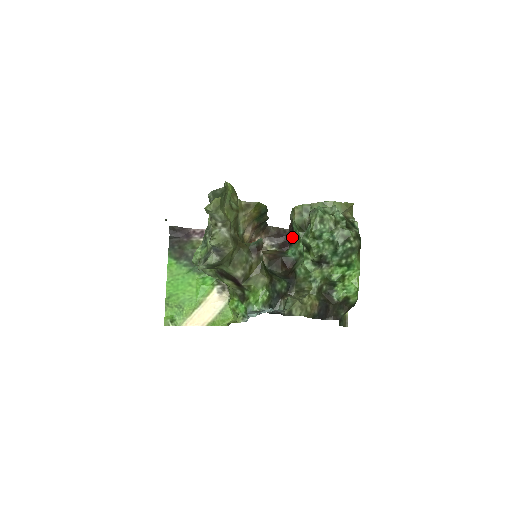
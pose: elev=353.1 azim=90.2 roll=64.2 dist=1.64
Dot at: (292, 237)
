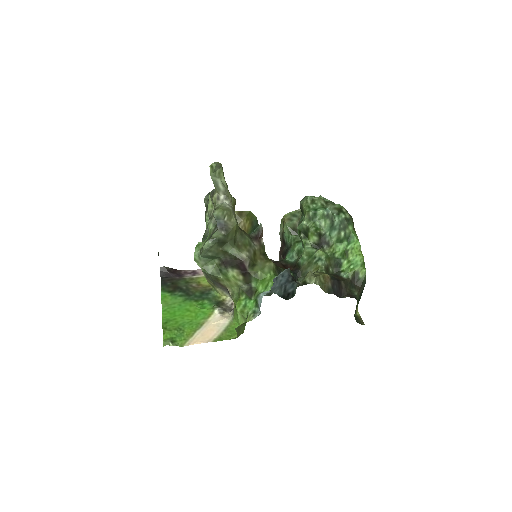
Dot at: (286, 250)
